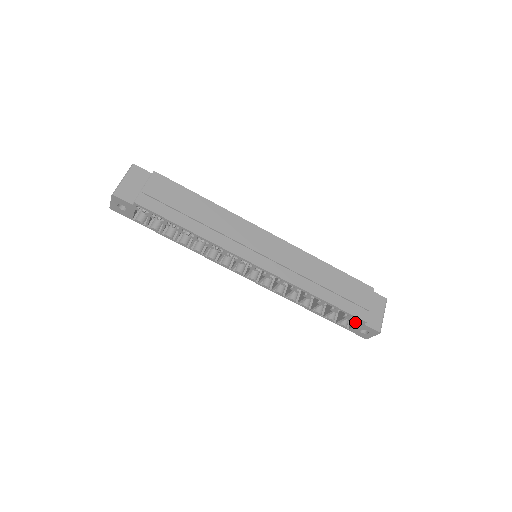
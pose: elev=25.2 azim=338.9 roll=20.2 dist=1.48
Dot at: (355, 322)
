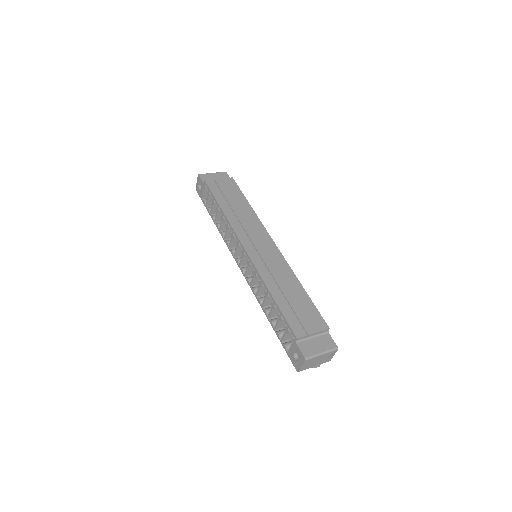
Dot at: occluded
